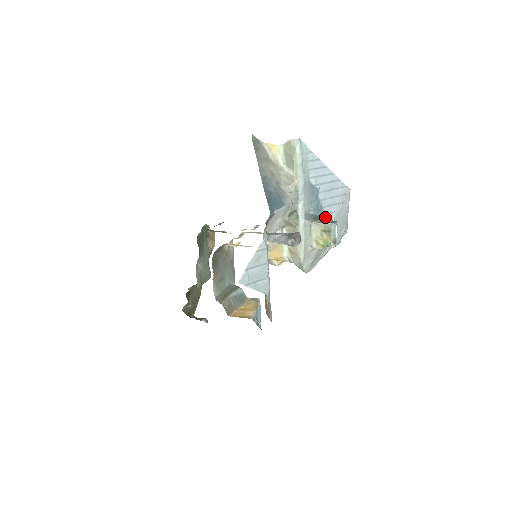
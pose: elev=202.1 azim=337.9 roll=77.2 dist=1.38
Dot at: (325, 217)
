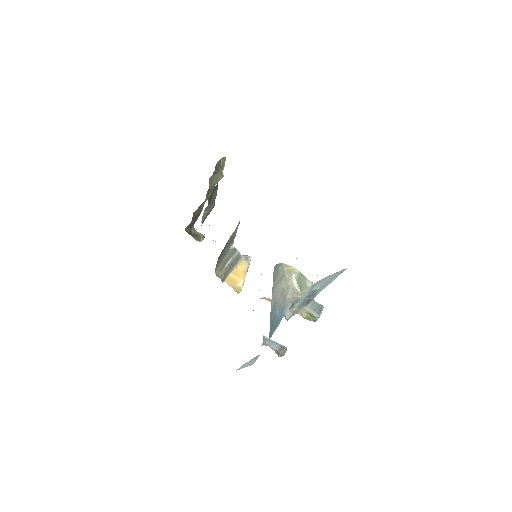
Dot at: (316, 293)
